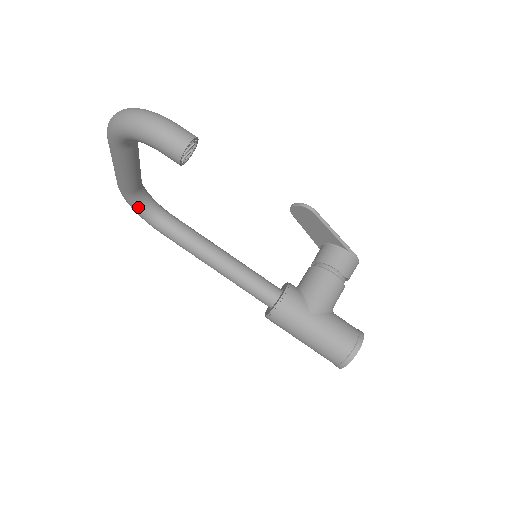
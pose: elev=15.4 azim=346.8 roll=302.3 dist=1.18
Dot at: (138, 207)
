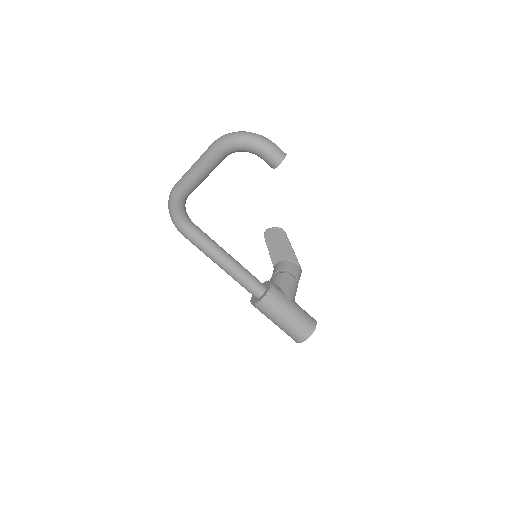
Dot at: (179, 211)
